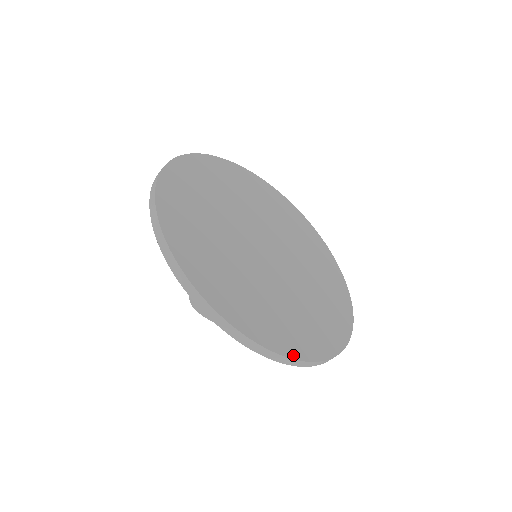
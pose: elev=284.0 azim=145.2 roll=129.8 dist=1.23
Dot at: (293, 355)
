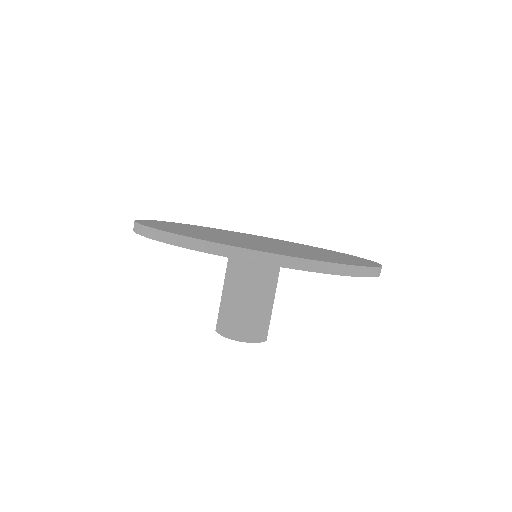
Dot at: (368, 266)
